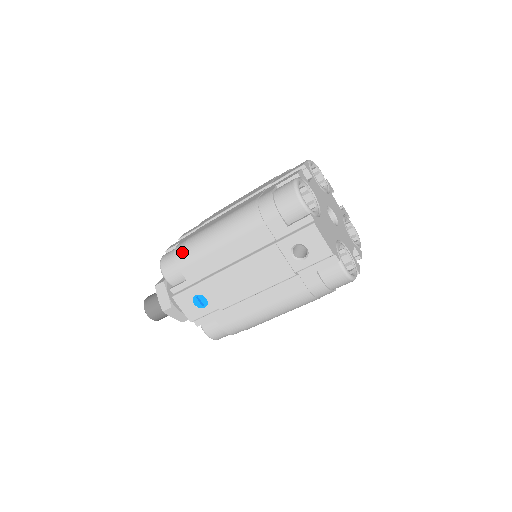
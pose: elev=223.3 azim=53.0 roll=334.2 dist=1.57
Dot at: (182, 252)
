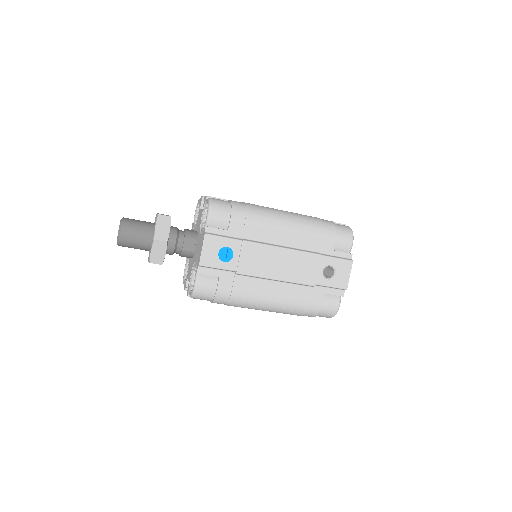
Dot at: (242, 208)
